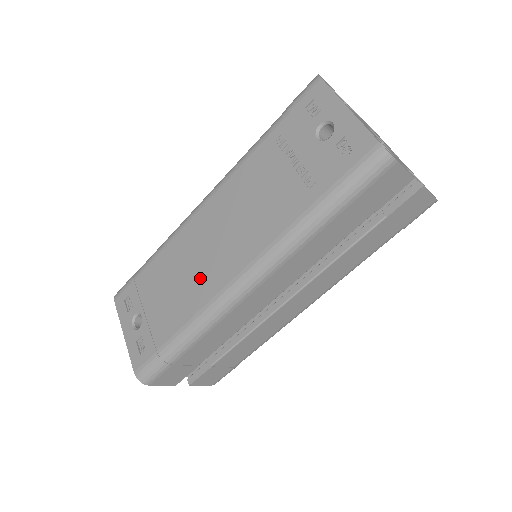
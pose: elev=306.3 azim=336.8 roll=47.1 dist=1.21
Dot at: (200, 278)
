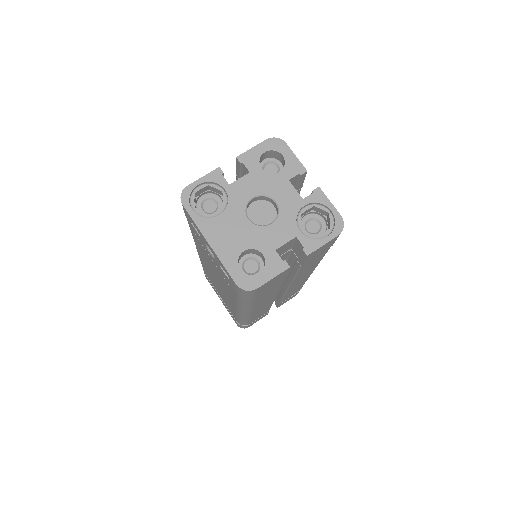
Dot at: (225, 297)
